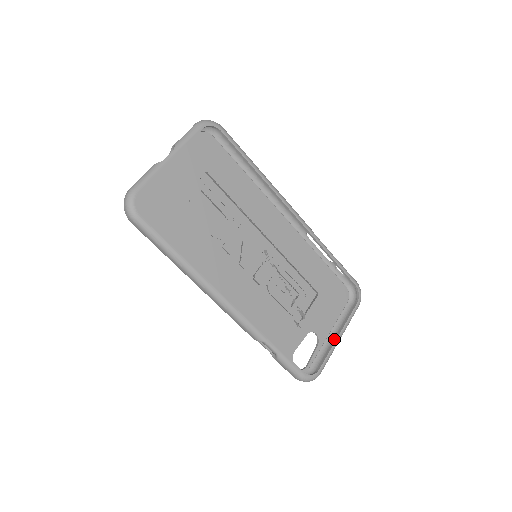
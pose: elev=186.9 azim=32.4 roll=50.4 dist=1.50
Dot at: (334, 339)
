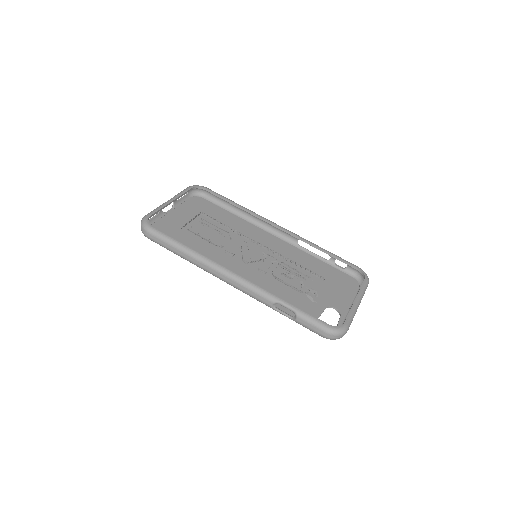
Dot at: (352, 304)
